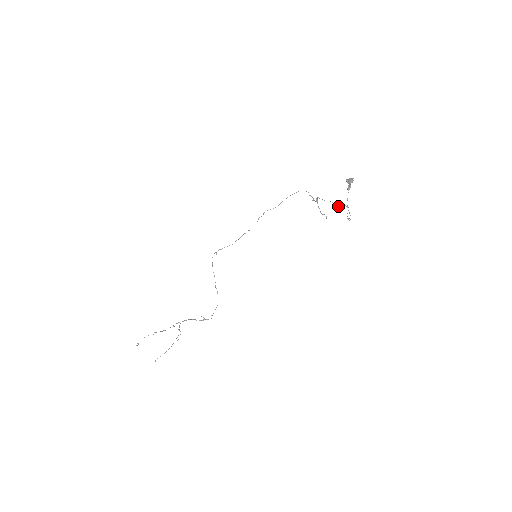
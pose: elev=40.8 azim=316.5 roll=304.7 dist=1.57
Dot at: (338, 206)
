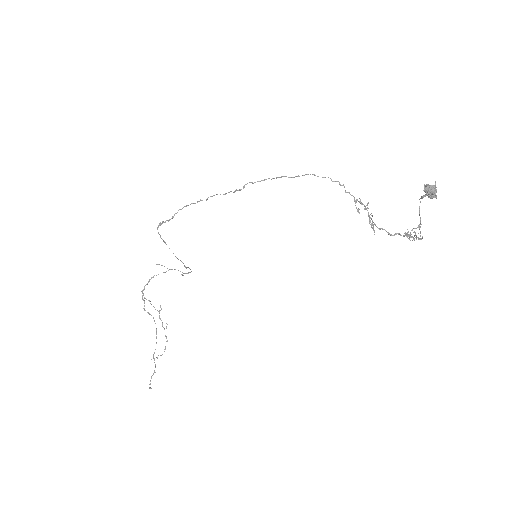
Dot at: occluded
